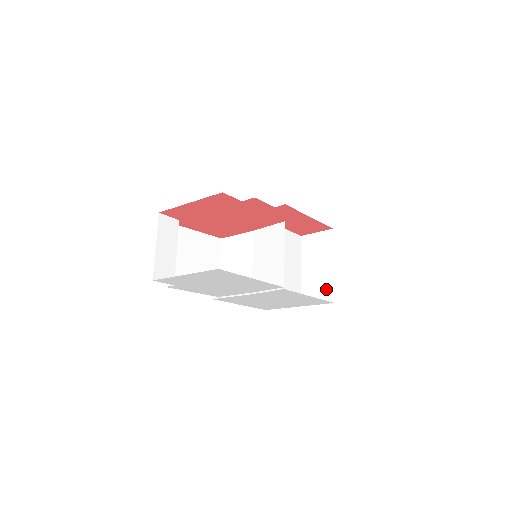
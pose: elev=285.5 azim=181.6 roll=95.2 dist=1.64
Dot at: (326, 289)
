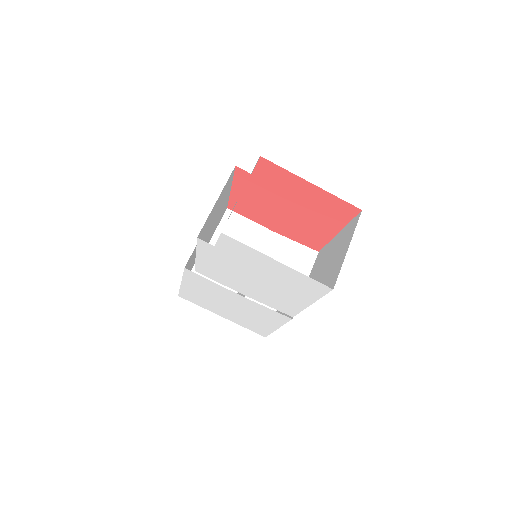
Dot at: occluded
